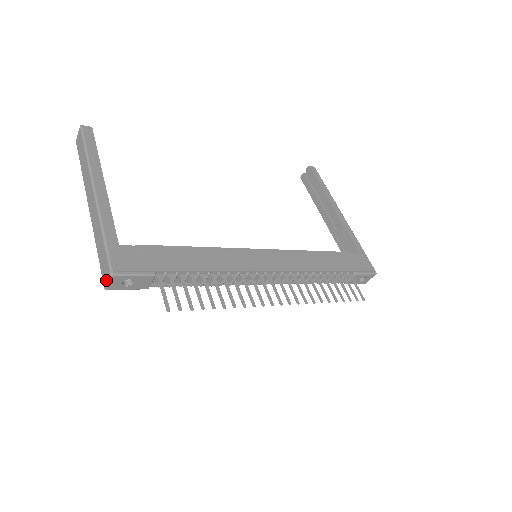
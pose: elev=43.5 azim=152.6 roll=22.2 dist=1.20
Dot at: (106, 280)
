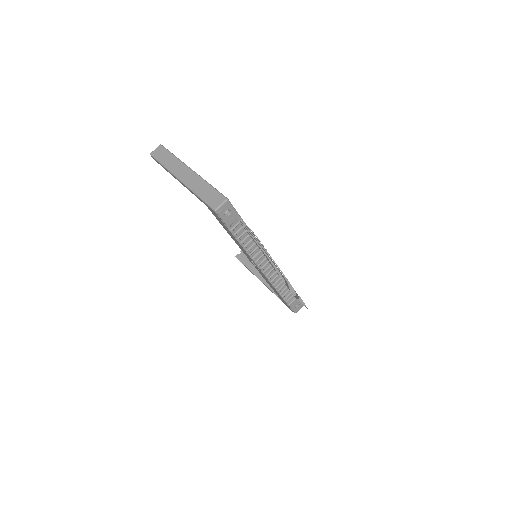
Dot at: (219, 204)
